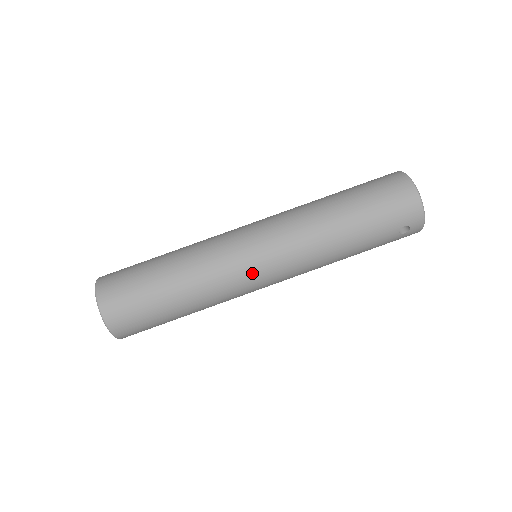
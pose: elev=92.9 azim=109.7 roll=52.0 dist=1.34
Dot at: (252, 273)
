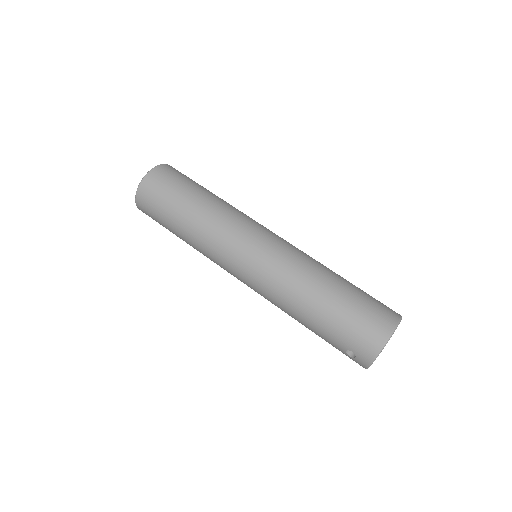
Dot at: (233, 262)
